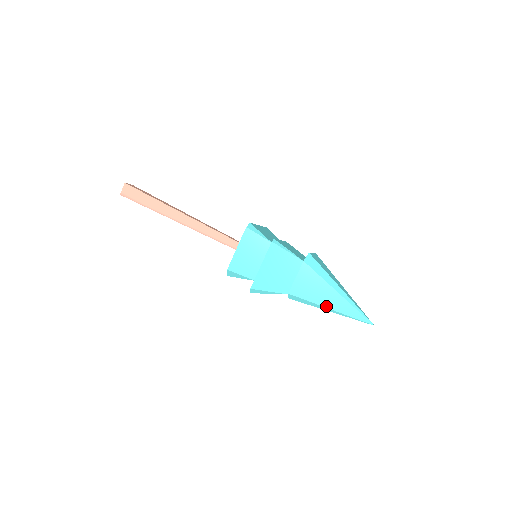
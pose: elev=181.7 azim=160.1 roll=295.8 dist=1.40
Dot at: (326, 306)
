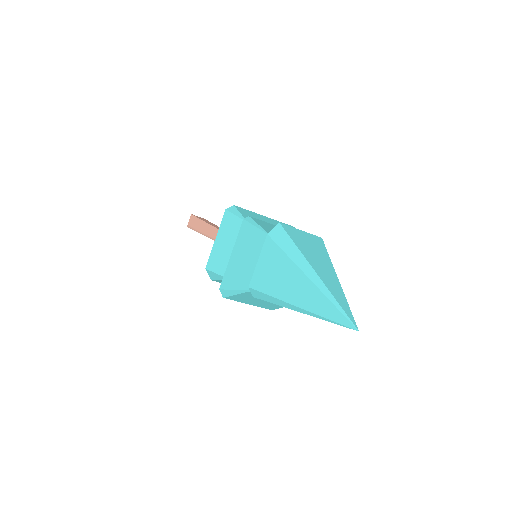
Dot at: (290, 301)
